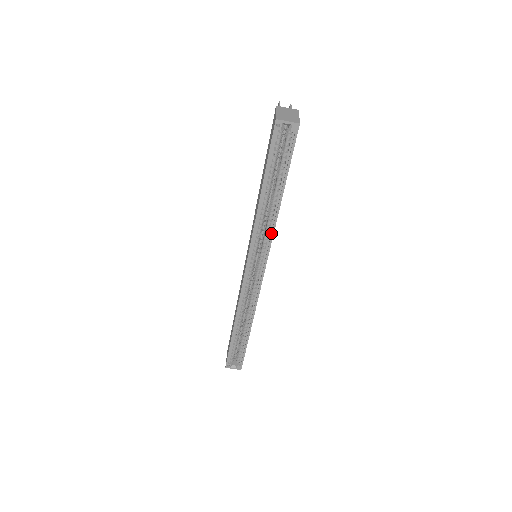
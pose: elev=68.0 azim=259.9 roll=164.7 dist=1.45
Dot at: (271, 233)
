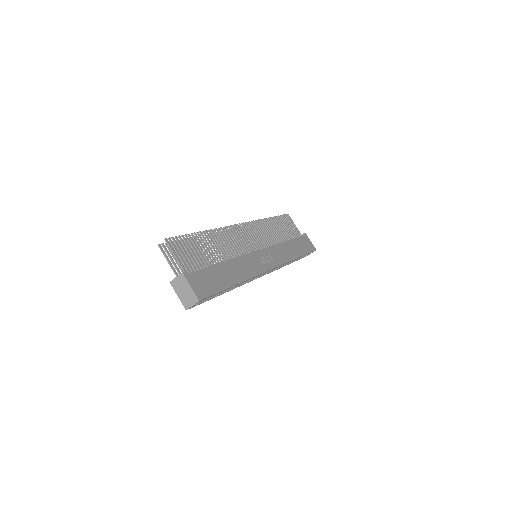
Dot at: occluded
